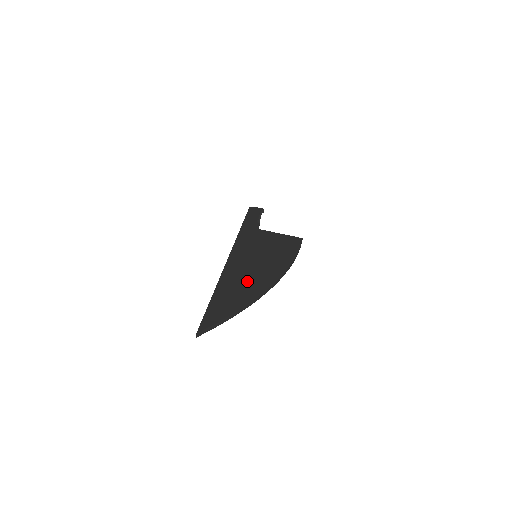
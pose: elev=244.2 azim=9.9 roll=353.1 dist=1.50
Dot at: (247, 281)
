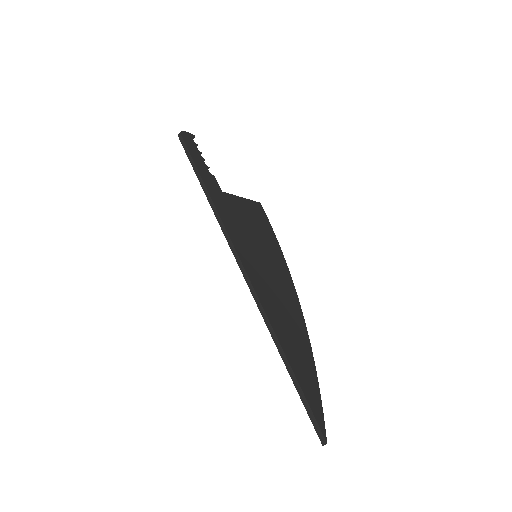
Dot at: (288, 317)
